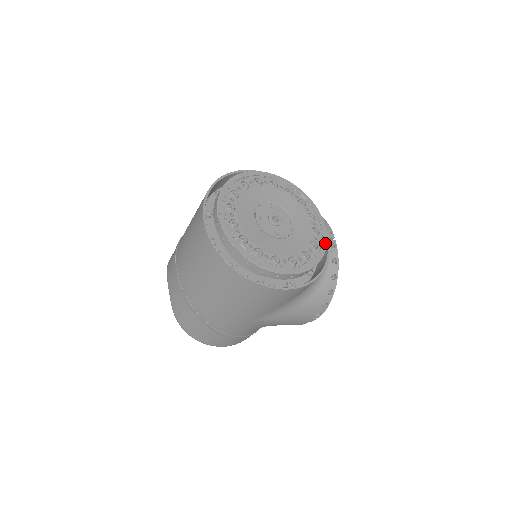
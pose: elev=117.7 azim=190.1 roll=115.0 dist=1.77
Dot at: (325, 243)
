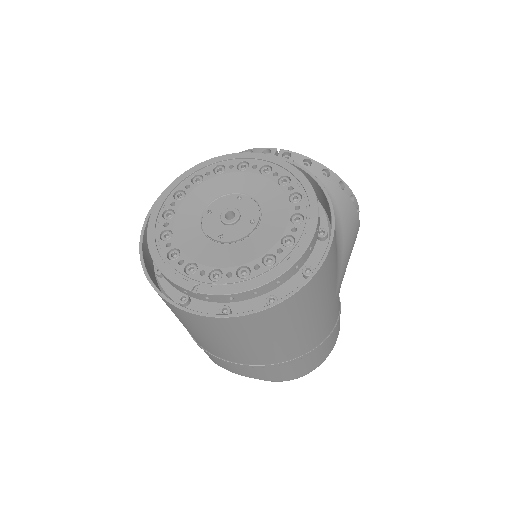
Dot at: (286, 165)
